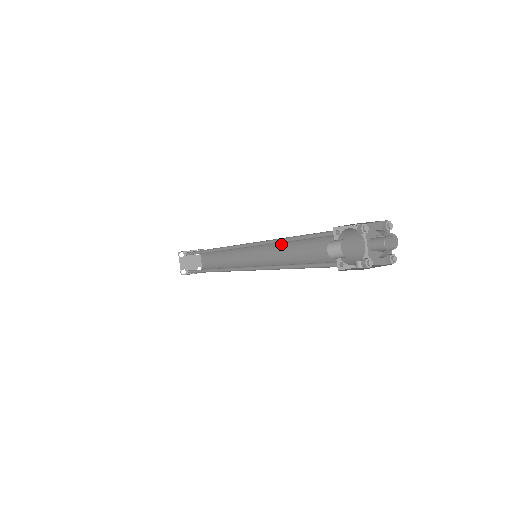
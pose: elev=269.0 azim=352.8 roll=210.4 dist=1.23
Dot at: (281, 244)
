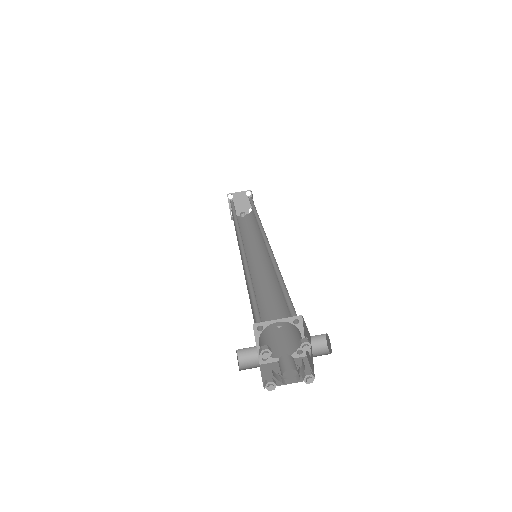
Dot at: (271, 259)
